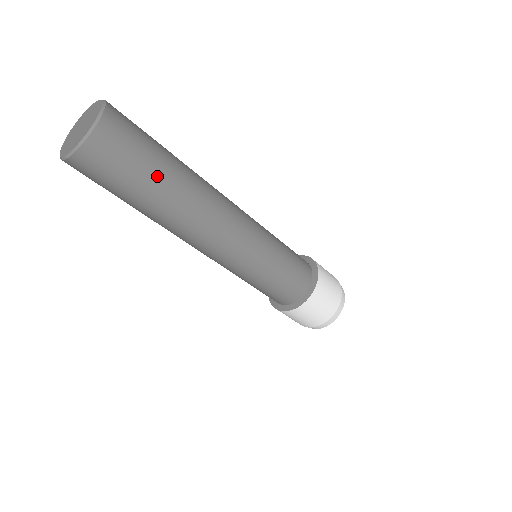
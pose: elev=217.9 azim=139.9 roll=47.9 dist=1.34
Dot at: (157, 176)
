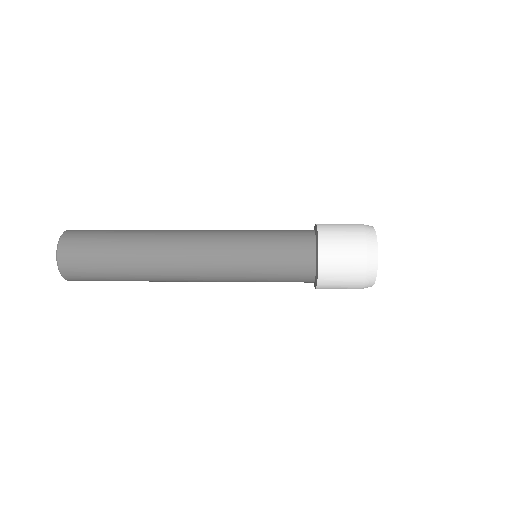
Dot at: (117, 278)
